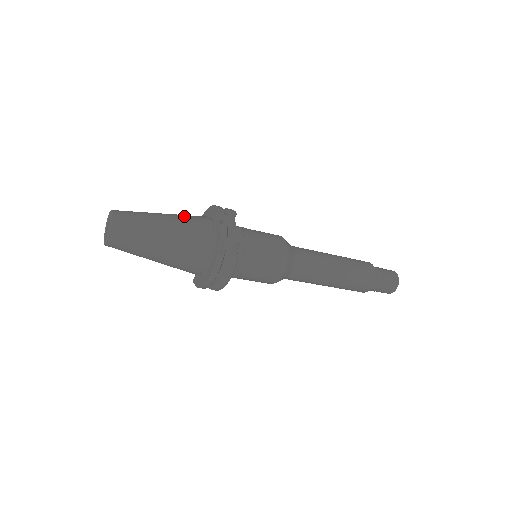
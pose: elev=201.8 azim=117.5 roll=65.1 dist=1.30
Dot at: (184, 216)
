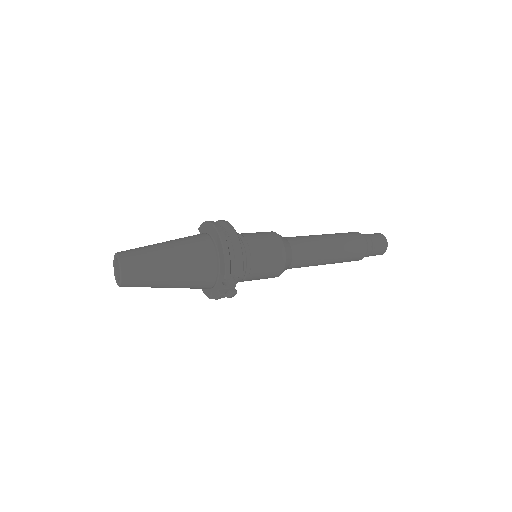
Dot at: (191, 273)
